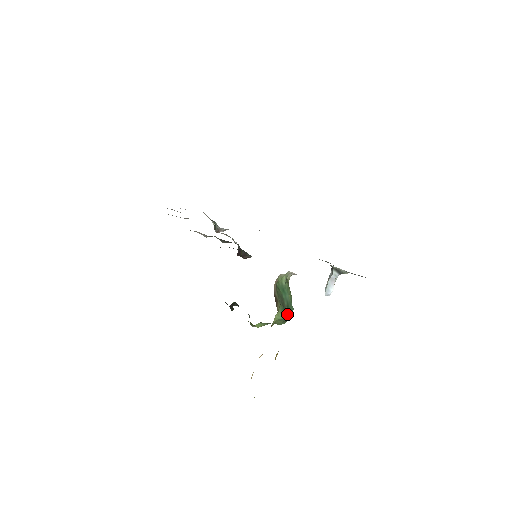
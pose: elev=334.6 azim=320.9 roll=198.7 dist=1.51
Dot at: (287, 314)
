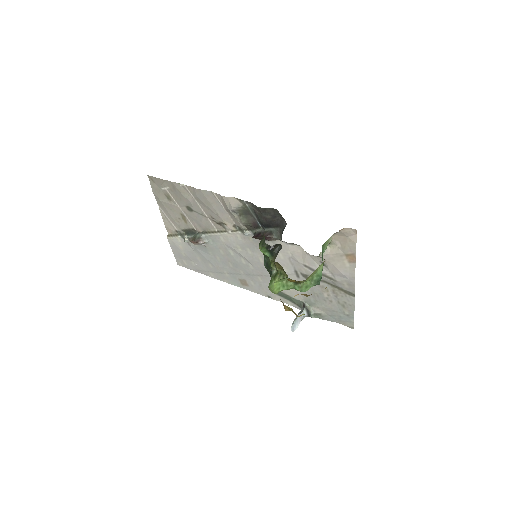
Dot at: (321, 276)
